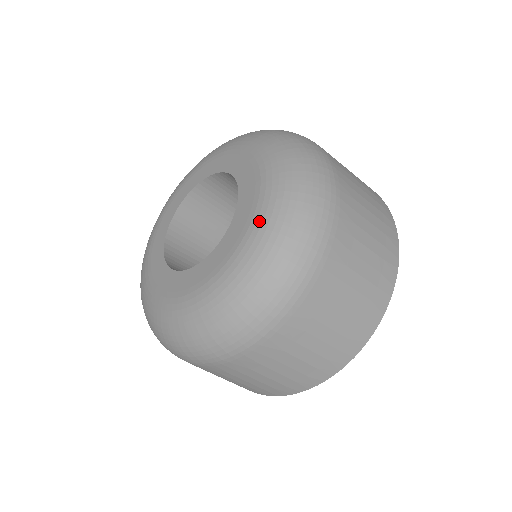
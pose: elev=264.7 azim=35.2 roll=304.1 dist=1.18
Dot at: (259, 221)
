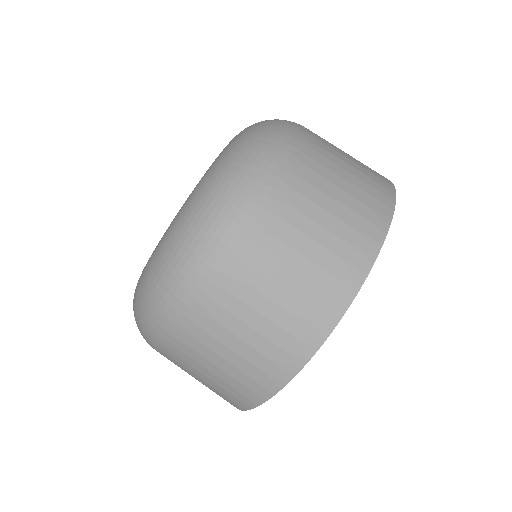
Dot at: (158, 245)
